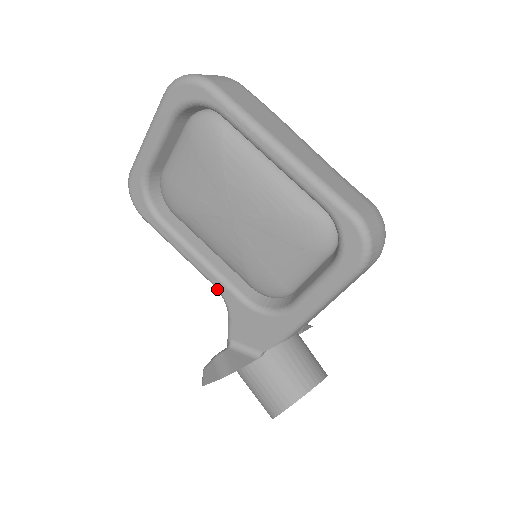
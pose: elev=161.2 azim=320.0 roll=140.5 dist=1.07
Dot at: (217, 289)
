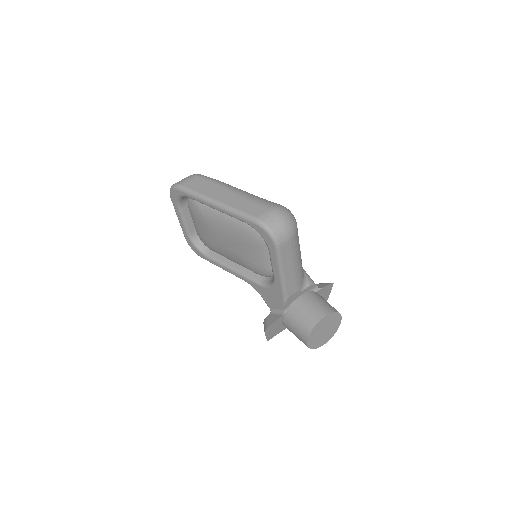
Dot at: (247, 282)
